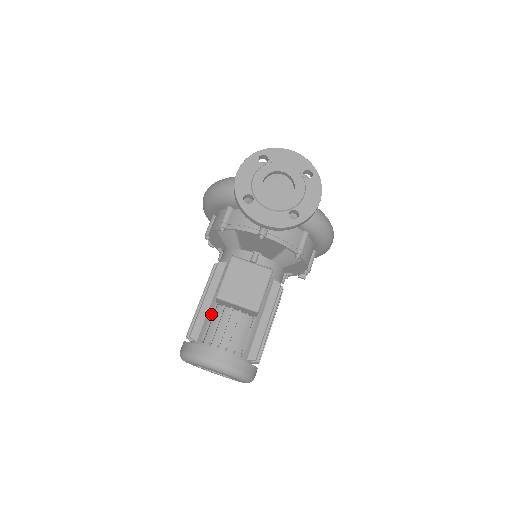
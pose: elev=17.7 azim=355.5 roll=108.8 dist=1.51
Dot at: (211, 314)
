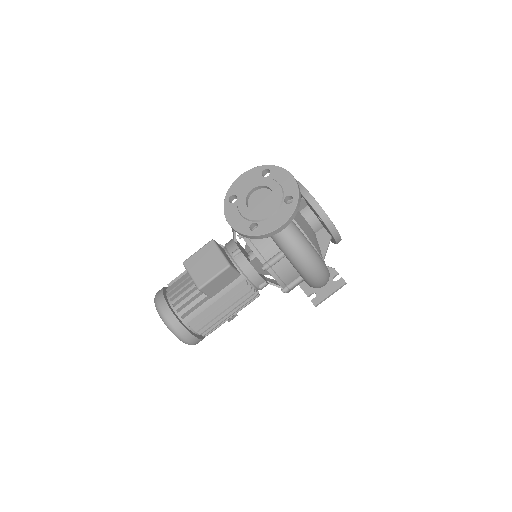
Dot at: (183, 275)
